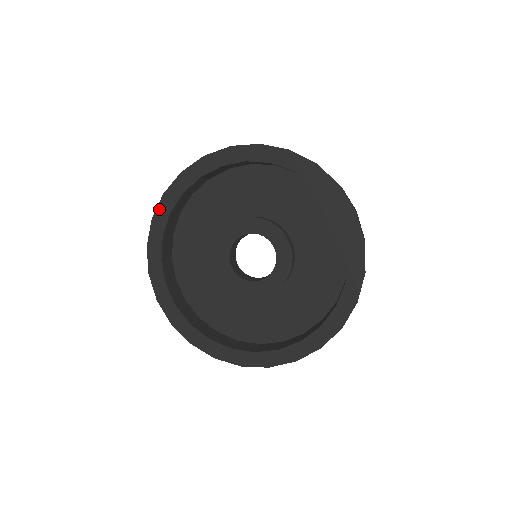
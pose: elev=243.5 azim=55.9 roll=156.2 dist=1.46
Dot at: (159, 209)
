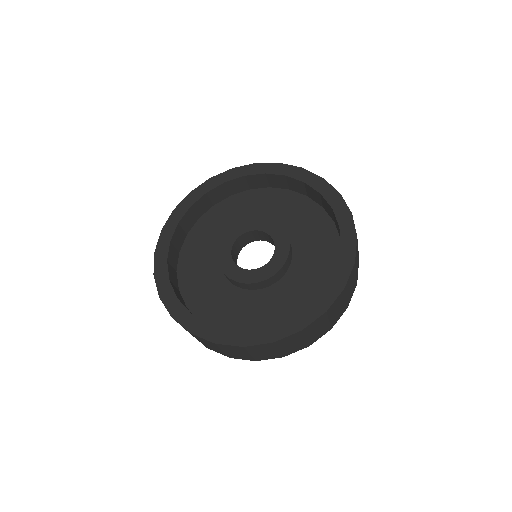
Dot at: (159, 286)
